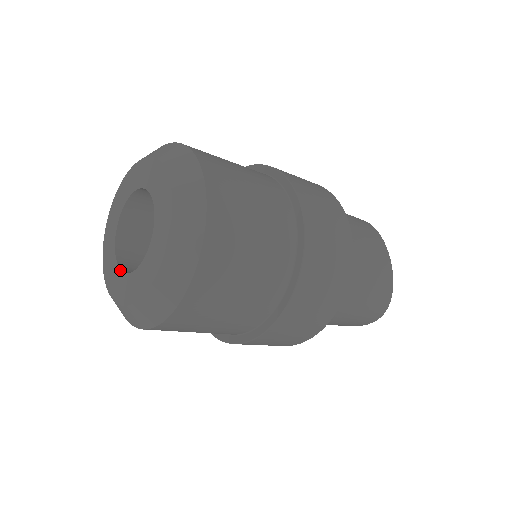
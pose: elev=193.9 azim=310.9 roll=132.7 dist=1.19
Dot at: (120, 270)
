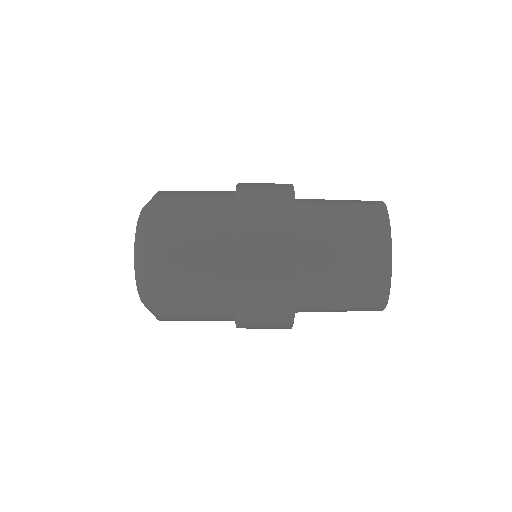
Dot at: occluded
